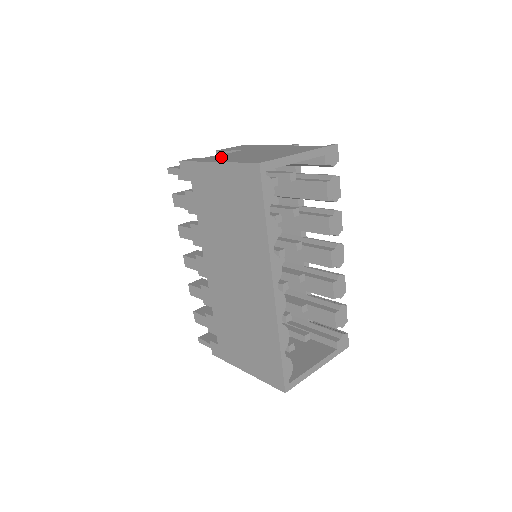
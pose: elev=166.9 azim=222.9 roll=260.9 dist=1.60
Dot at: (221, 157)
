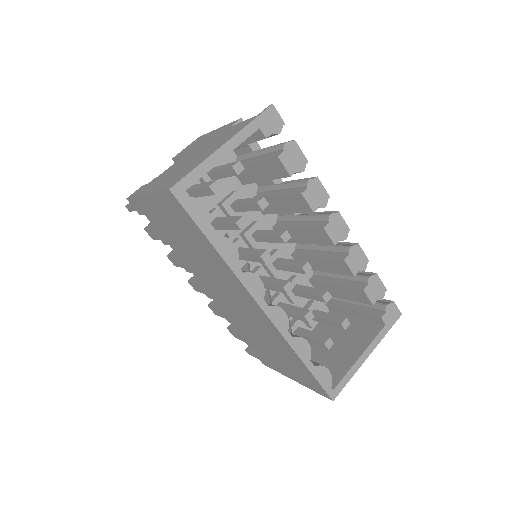
Dot at: (158, 179)
